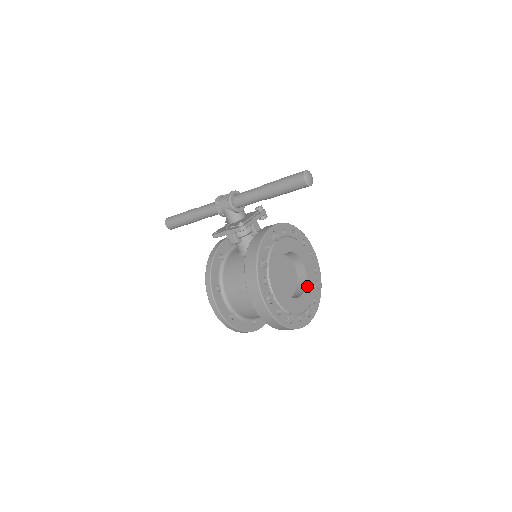
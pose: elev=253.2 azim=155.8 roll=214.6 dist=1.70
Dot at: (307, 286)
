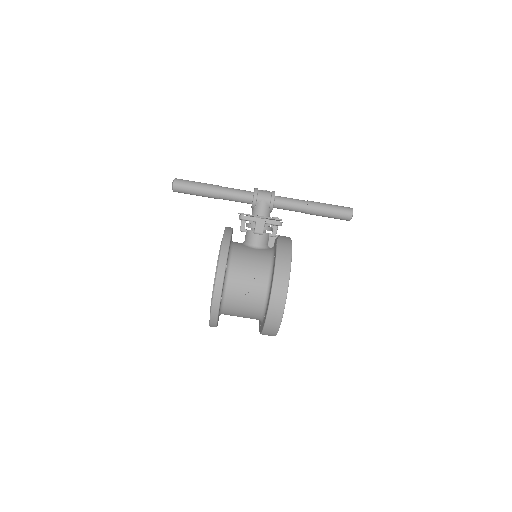
Dot at: occluded
